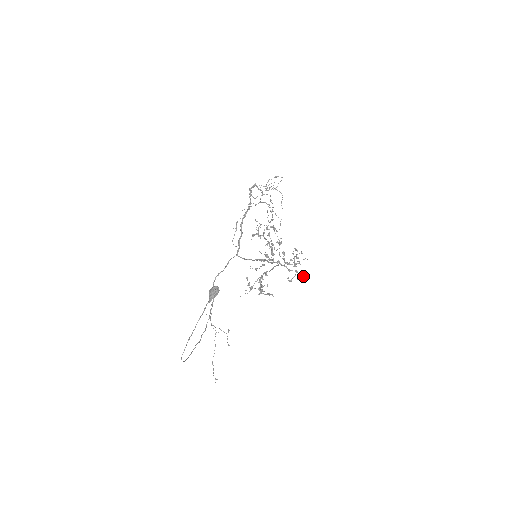
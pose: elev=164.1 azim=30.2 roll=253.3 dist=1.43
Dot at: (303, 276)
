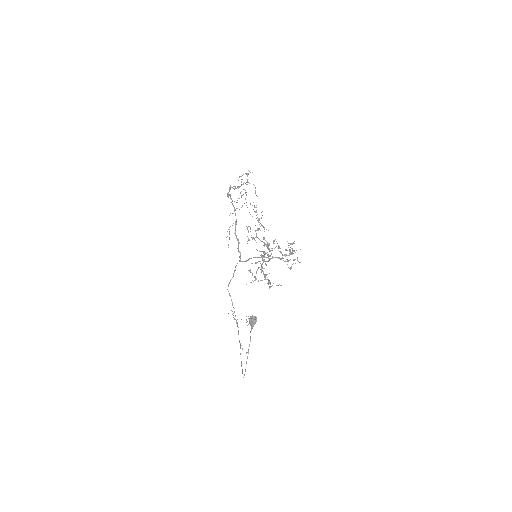
Dot at: occluded
